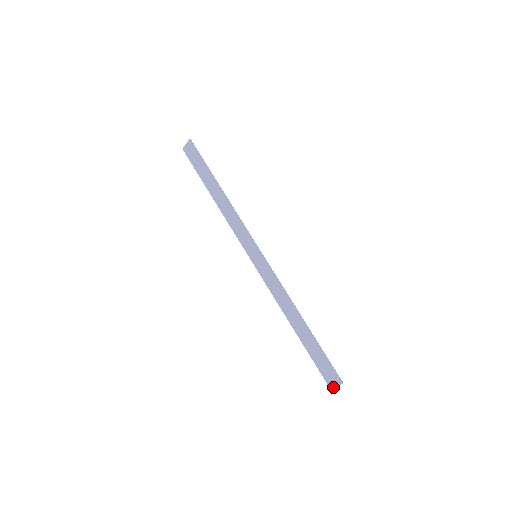
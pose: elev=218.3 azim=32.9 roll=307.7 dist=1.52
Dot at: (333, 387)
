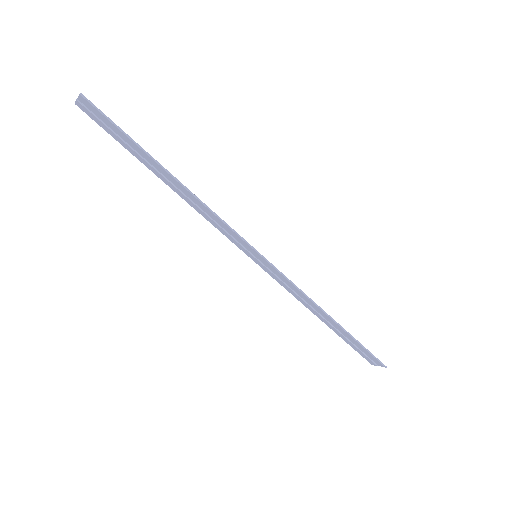
Dot at: (374, 365)
